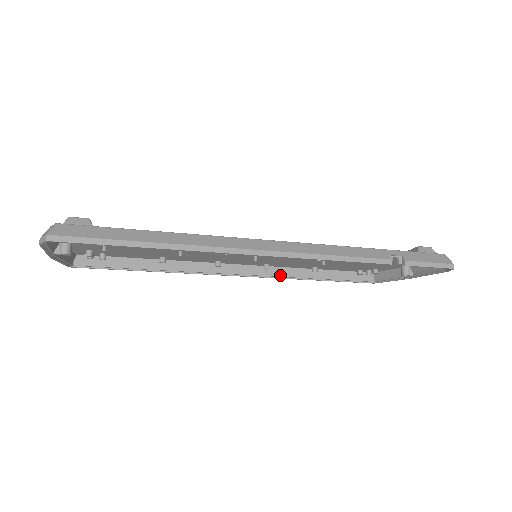
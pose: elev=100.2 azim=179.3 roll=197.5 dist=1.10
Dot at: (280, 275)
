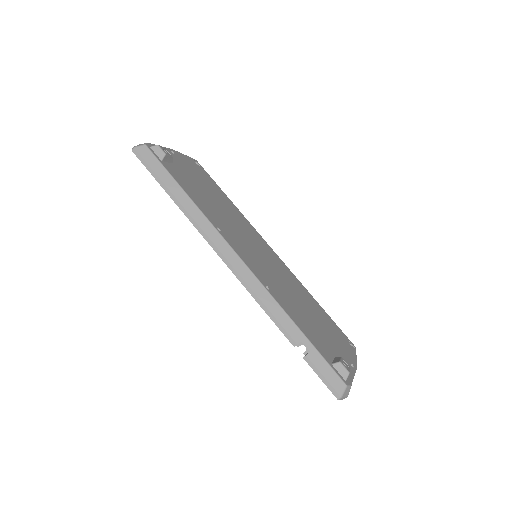
Dot at: occluded
